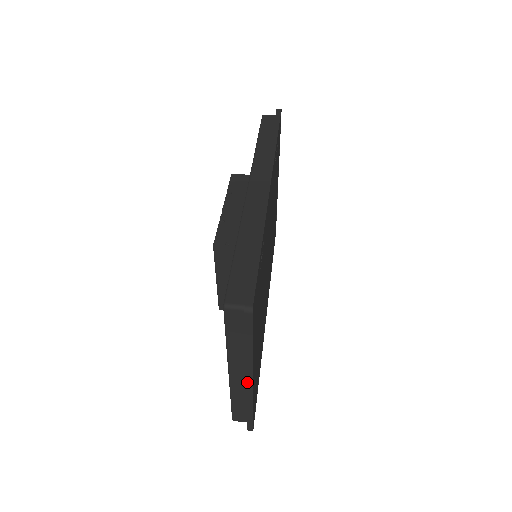
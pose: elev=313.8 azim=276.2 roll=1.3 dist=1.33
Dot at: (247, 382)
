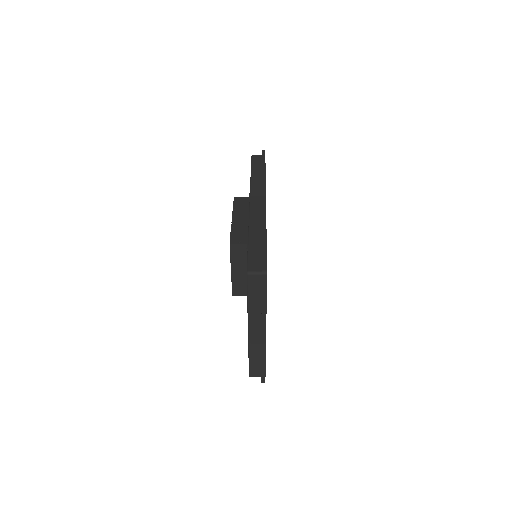
Dot at: (262, 335)
